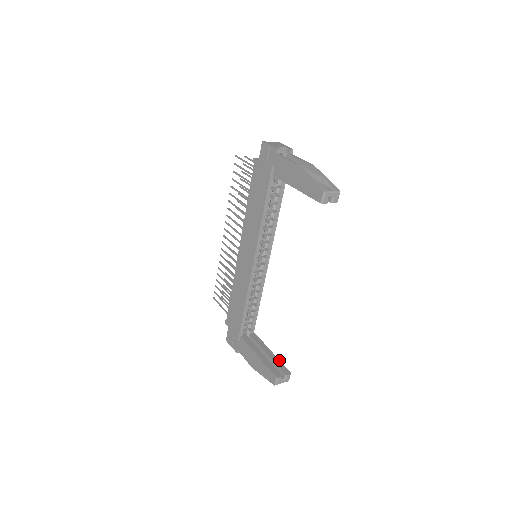
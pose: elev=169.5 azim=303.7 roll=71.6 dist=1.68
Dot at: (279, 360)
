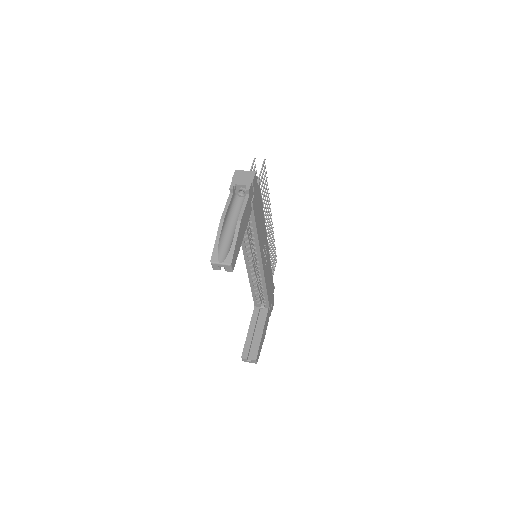
Dot at: (259, 344)
